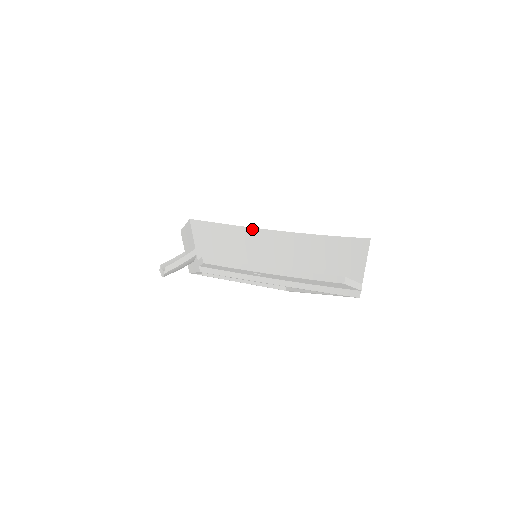
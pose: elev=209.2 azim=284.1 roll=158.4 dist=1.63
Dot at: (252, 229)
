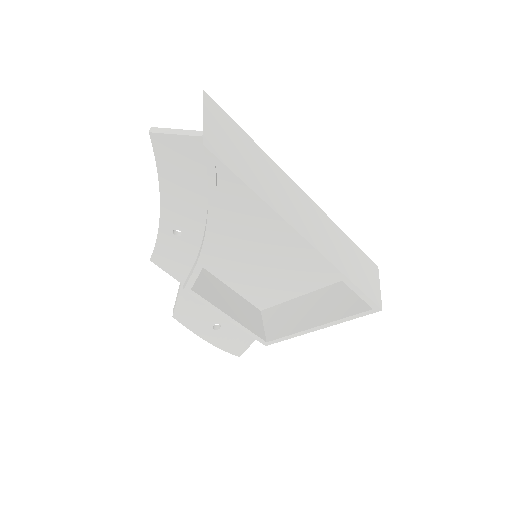
Dot at: occluded
